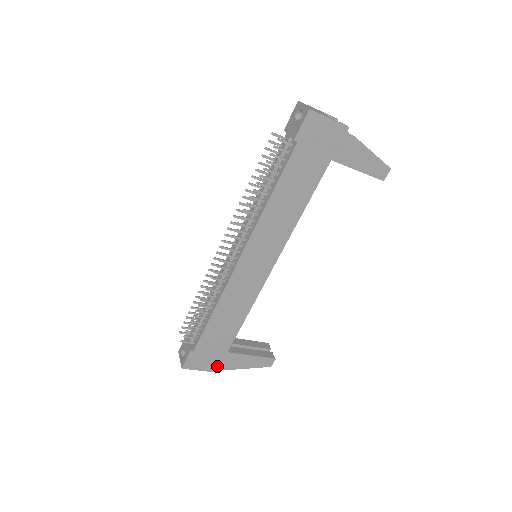
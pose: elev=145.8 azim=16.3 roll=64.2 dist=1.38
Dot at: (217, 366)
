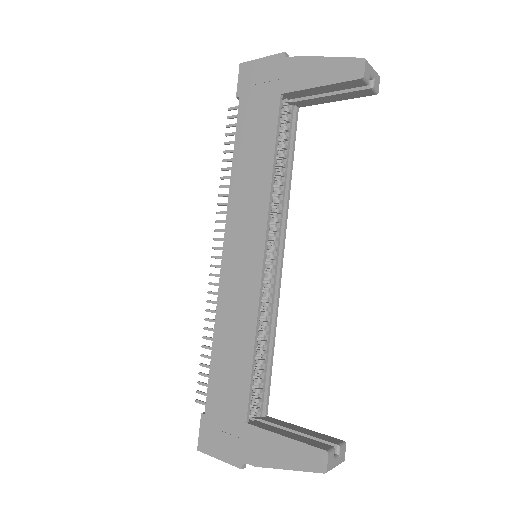
Dot at: (239, 454)
